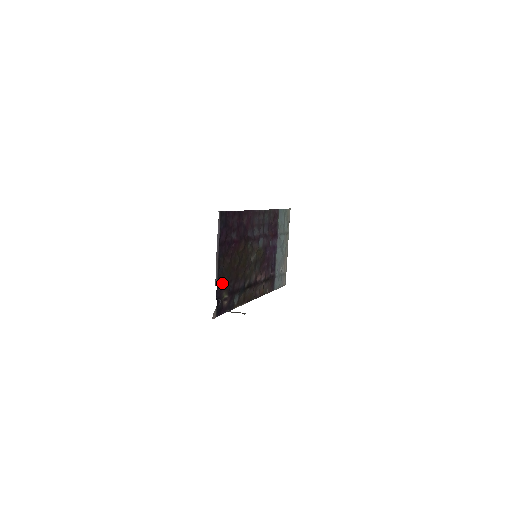
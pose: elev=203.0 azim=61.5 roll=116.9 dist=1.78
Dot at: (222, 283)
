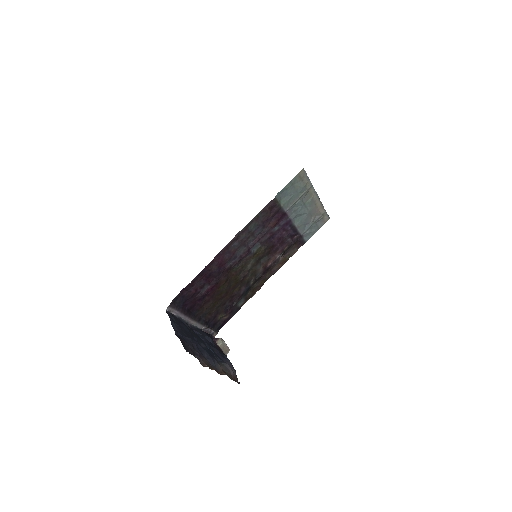
Dot at: (212, 315)
